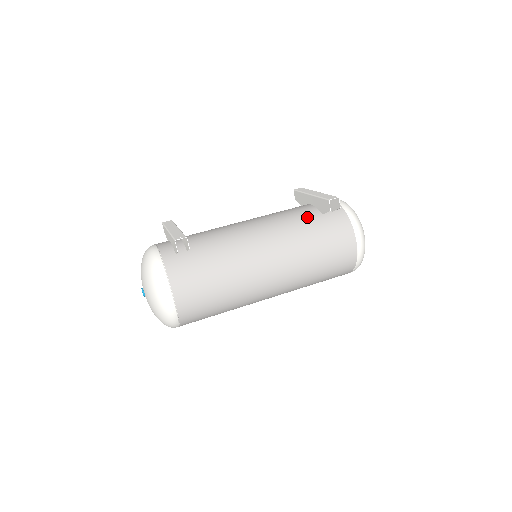
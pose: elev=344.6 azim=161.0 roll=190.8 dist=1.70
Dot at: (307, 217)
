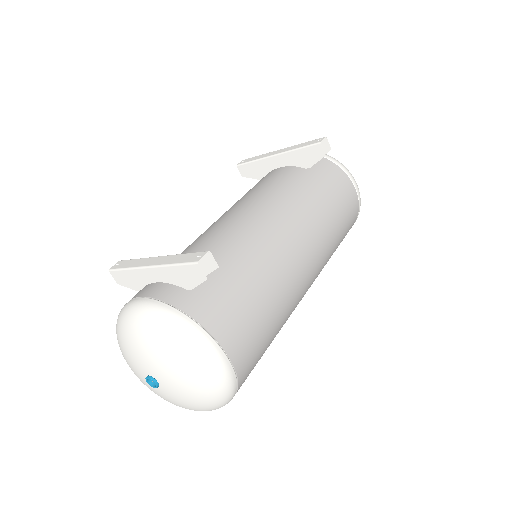
Dot at: (296, 178)
